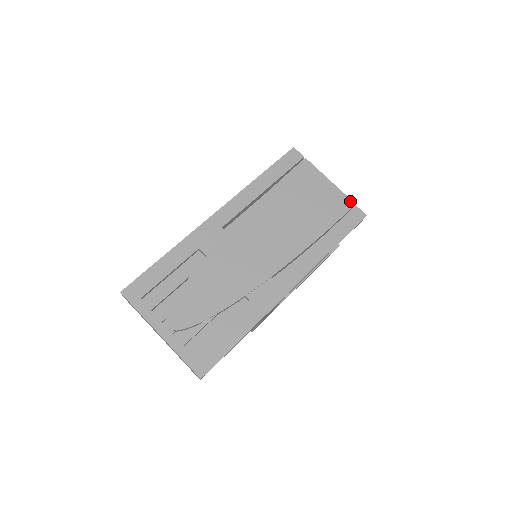
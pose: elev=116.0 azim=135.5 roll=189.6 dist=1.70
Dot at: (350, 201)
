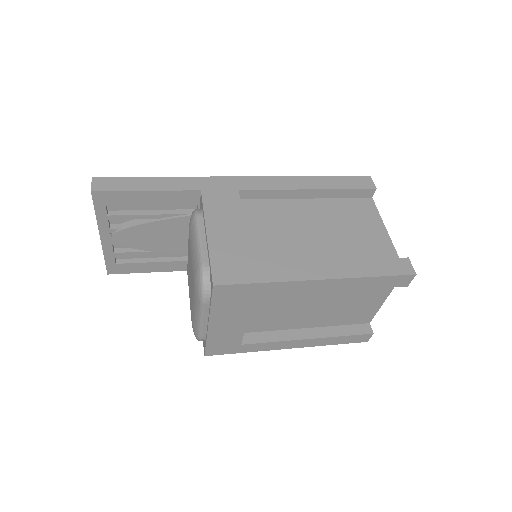
Dot at: occluded
